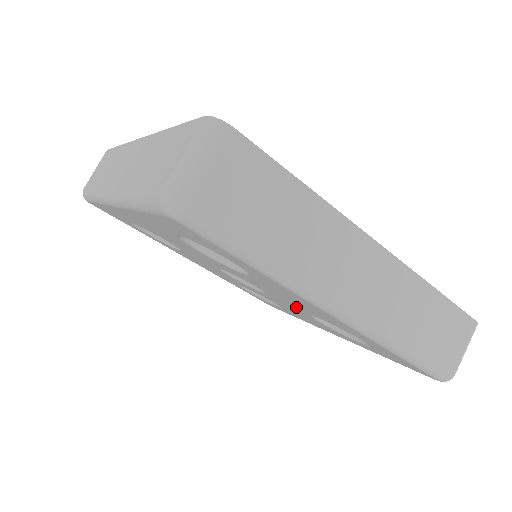
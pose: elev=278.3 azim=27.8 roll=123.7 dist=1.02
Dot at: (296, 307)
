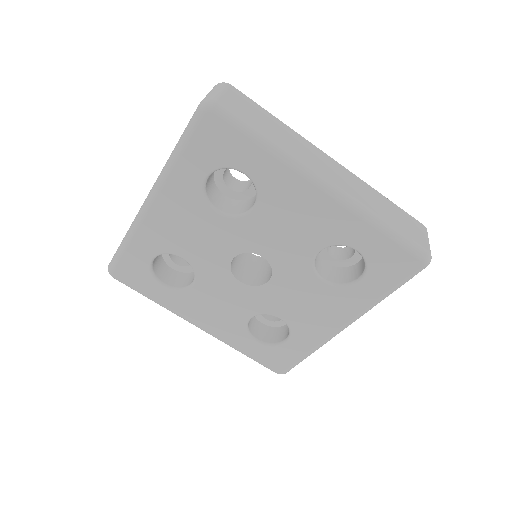
Dot at: (298, 257)
